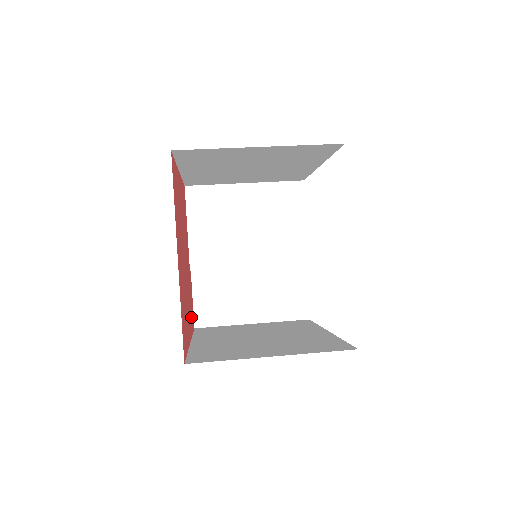
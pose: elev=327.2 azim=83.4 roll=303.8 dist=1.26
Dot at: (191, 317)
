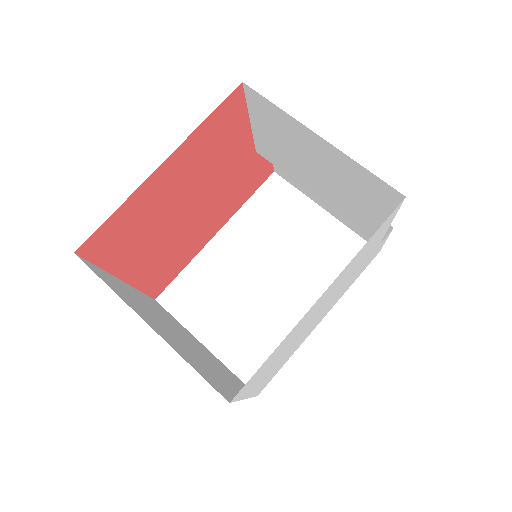
Dot at: (243, 194)
